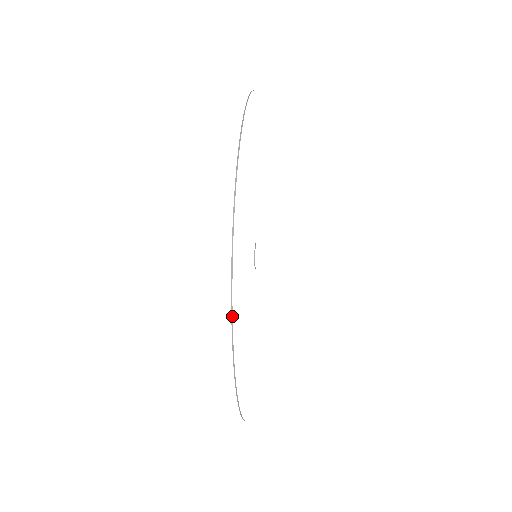
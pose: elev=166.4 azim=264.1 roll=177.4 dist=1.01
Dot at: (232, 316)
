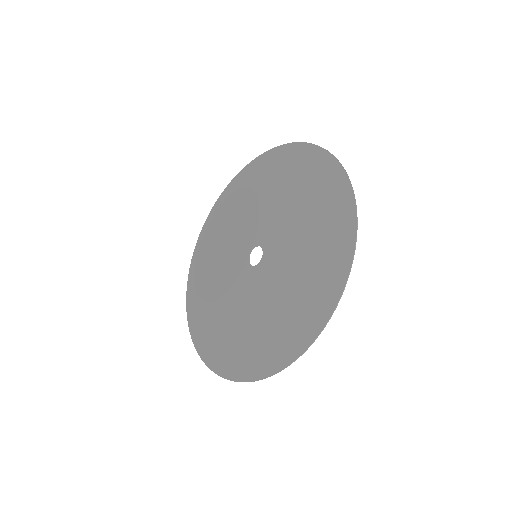
Dot at: occluded
